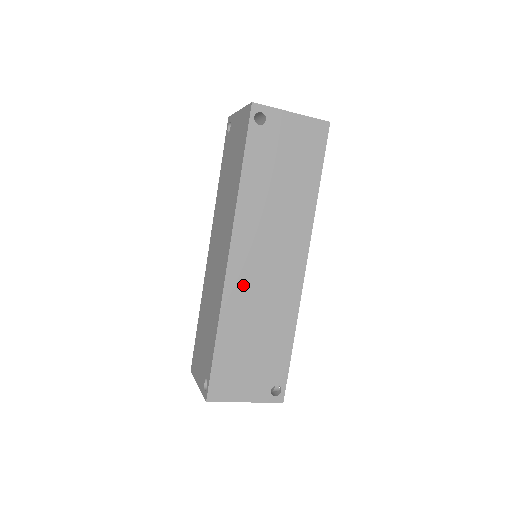
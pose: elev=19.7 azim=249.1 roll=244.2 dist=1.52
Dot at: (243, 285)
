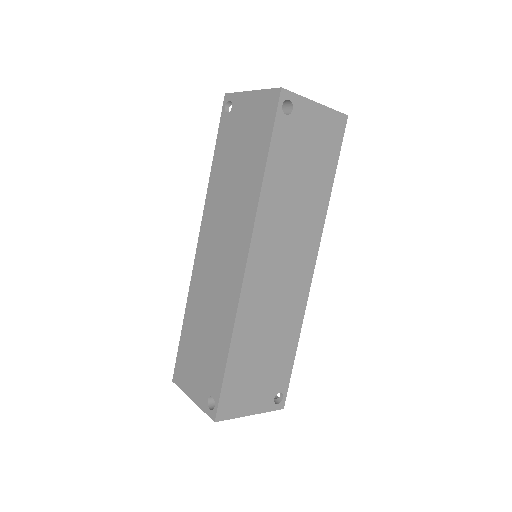
Dot at: (258, 294)
